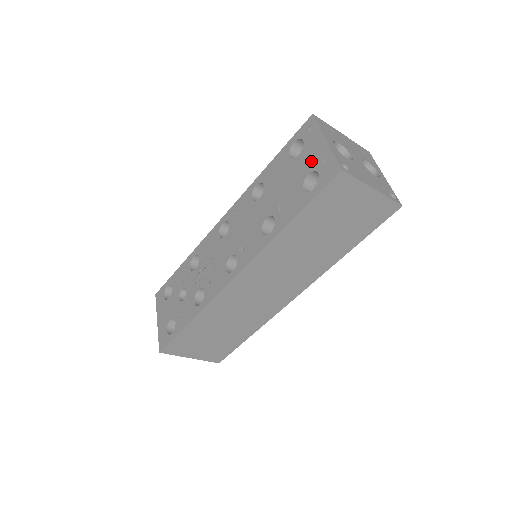
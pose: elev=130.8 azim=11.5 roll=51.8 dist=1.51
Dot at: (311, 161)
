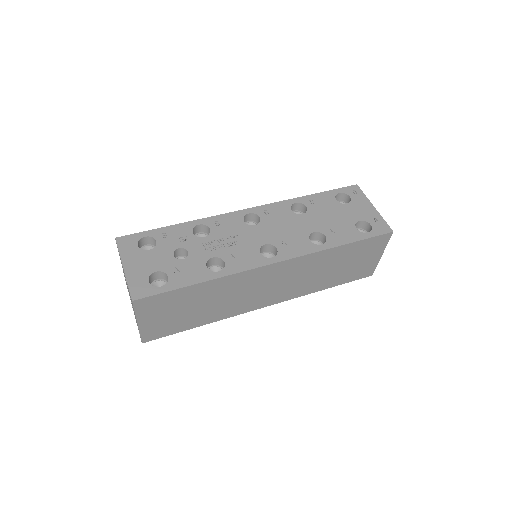
Dot at: (362, 213)
